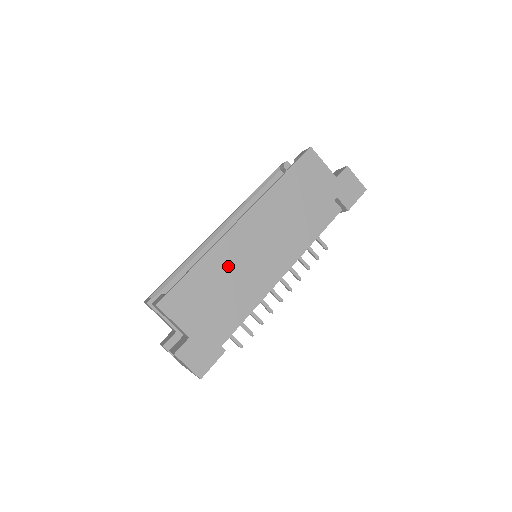
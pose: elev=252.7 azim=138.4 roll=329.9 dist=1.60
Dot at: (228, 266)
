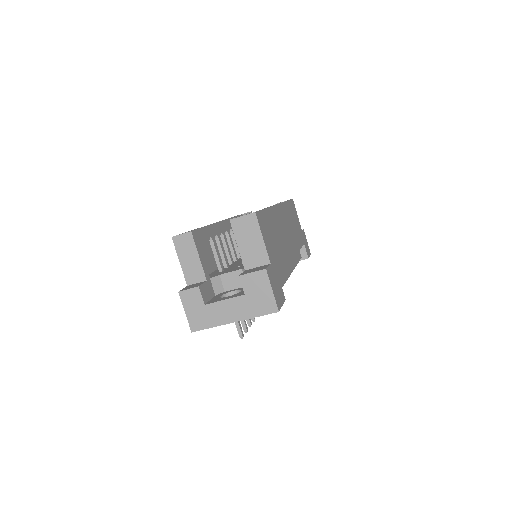
Dot at: (278, 230)
